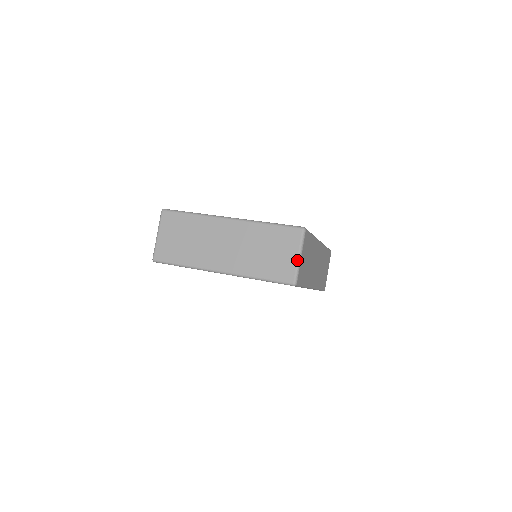
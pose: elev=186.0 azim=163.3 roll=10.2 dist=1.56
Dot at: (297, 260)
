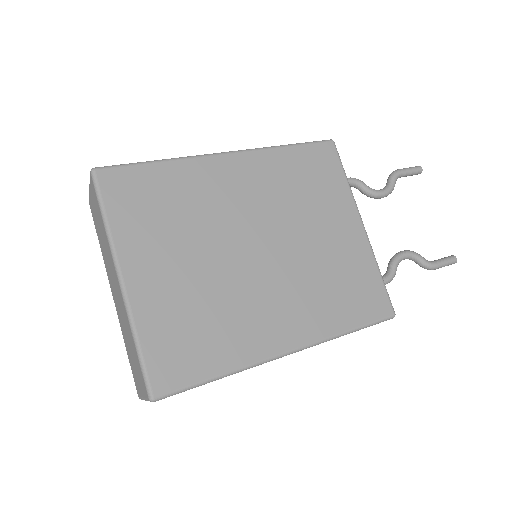
Dot at: (142, 397)
